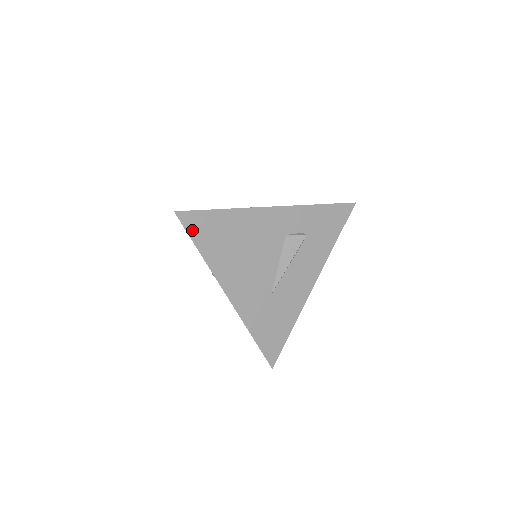
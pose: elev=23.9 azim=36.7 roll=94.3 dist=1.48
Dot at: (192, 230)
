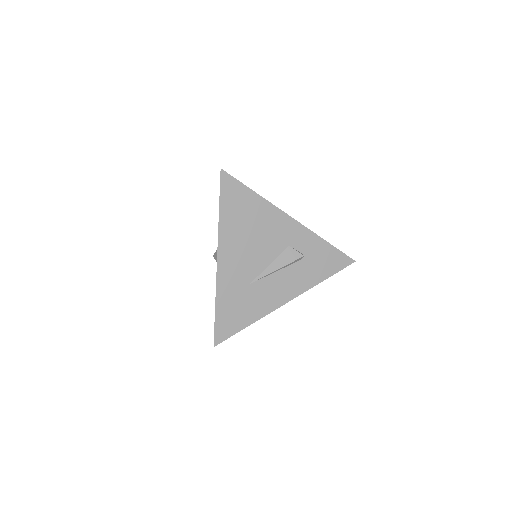
Dot at: (224, 190)
